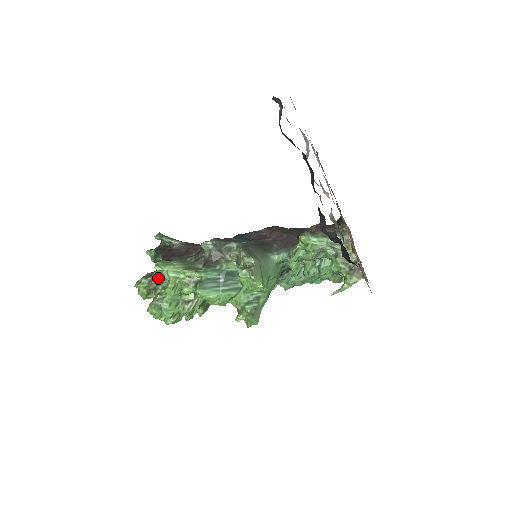
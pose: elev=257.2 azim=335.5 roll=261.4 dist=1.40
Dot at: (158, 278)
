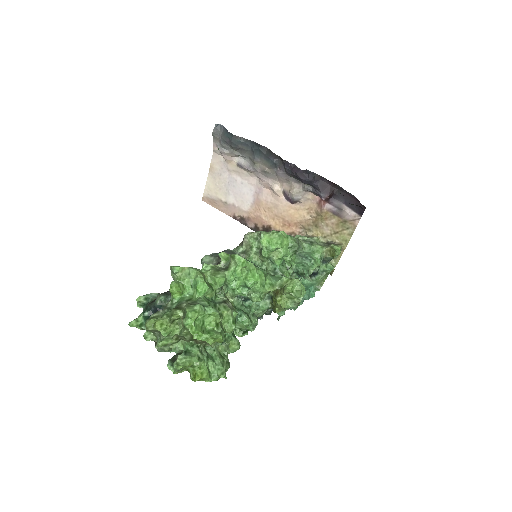
Dot at: (179, 285)
